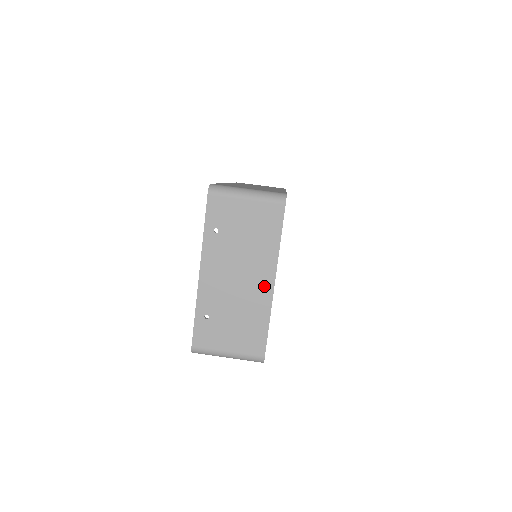
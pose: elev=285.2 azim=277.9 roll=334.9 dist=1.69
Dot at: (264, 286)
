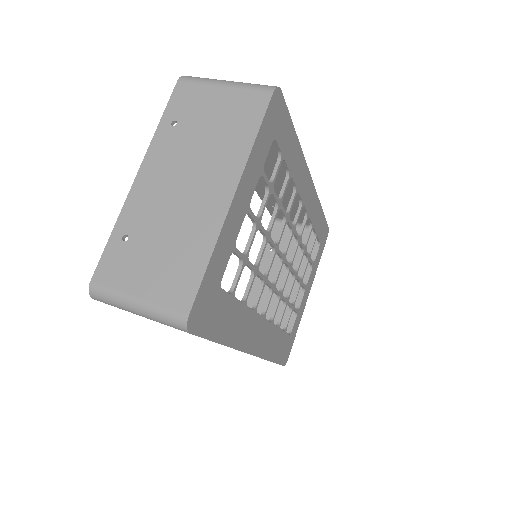
Dot at: (217, 200)
